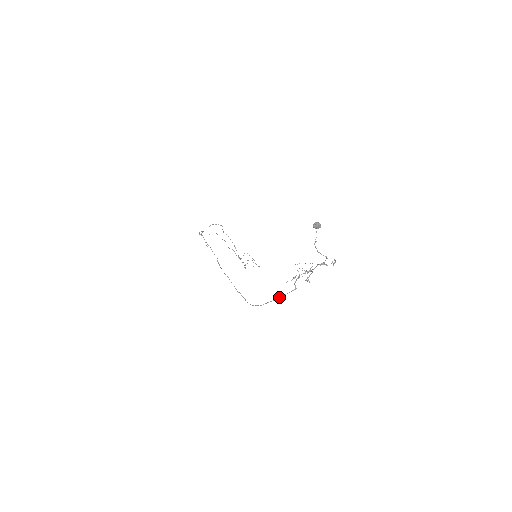
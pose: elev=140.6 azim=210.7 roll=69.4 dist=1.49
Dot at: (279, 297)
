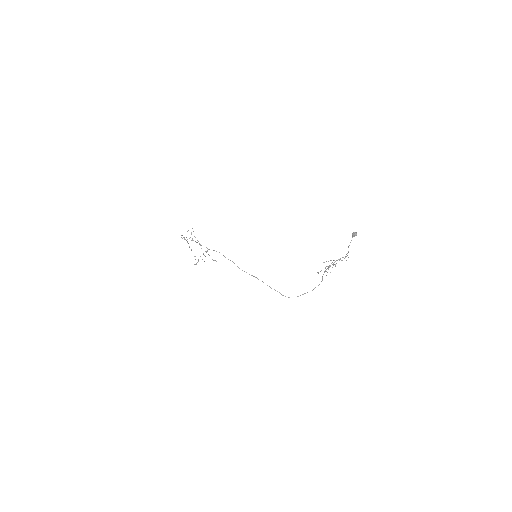
Dot at: (314, 288)
